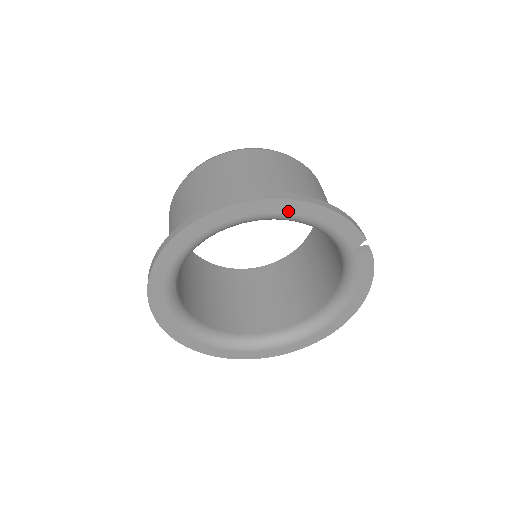
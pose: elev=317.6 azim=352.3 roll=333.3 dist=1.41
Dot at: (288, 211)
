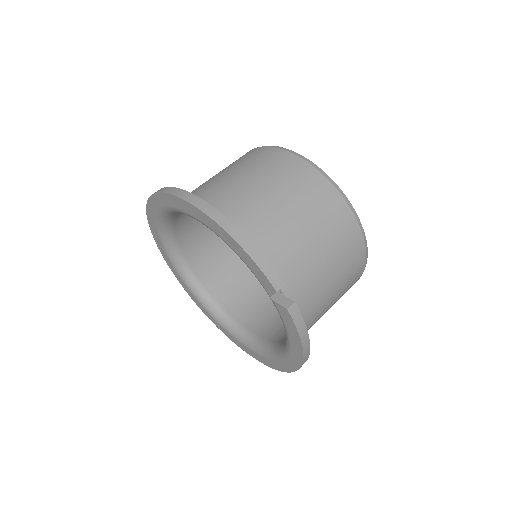
Dot at: (203, 220)
